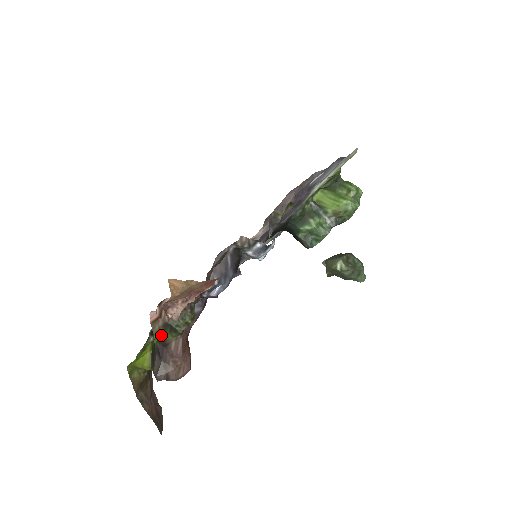
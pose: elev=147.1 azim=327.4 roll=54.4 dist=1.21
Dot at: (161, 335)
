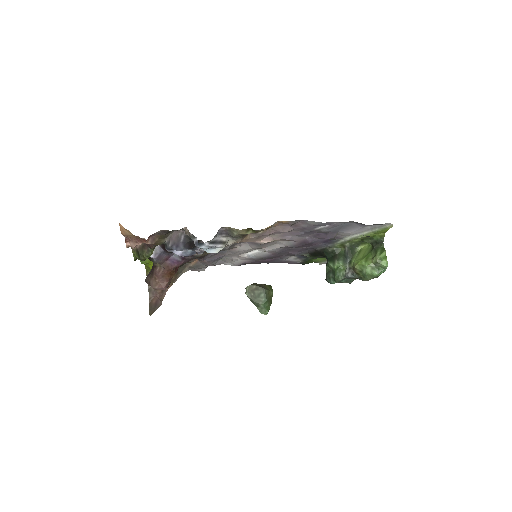
Dot at: (135, 254)
